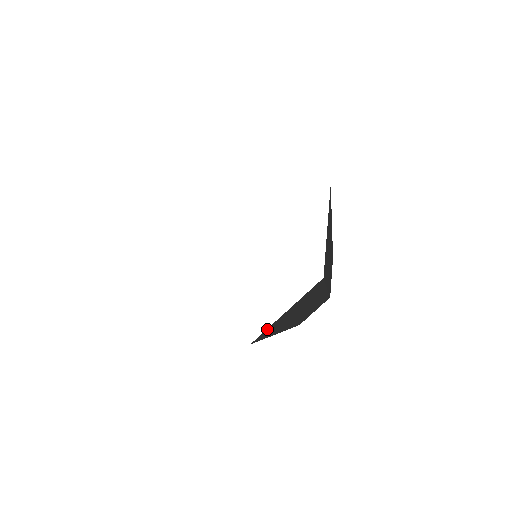
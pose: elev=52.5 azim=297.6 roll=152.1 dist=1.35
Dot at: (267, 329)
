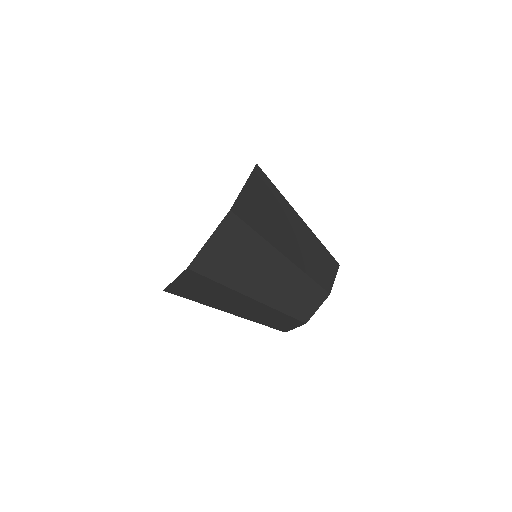
Dot at: (238, 201)
